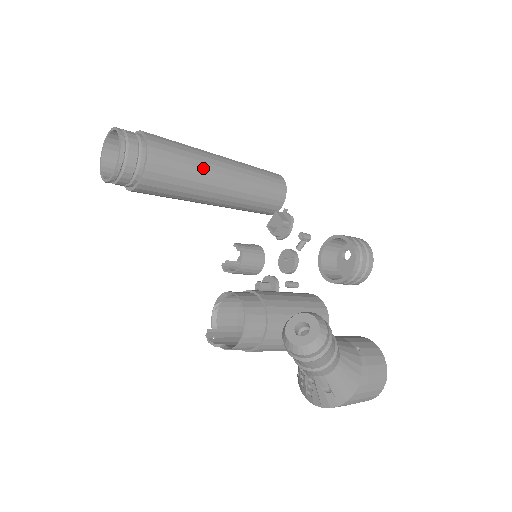
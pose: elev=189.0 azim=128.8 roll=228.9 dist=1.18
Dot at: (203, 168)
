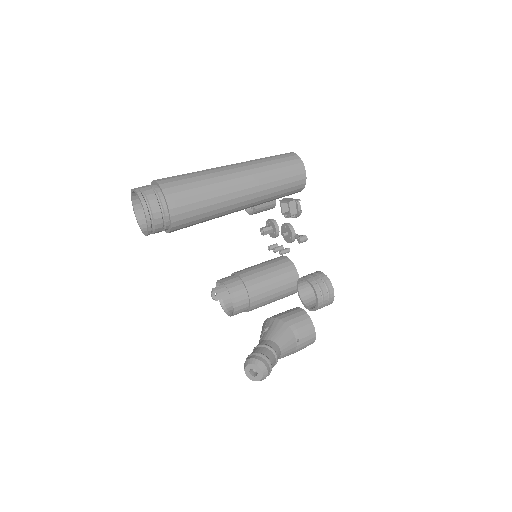
Dot at: (221, 212)
